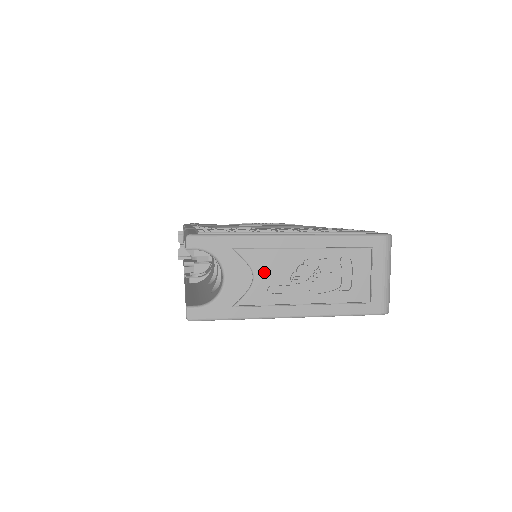
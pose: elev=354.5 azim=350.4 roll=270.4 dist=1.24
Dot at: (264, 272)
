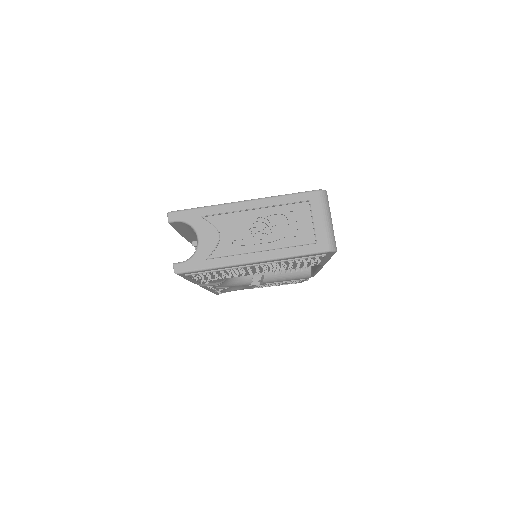
Dot at: (227, 230)
